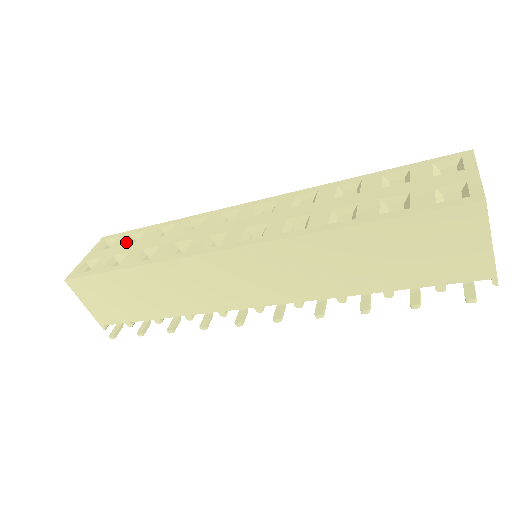
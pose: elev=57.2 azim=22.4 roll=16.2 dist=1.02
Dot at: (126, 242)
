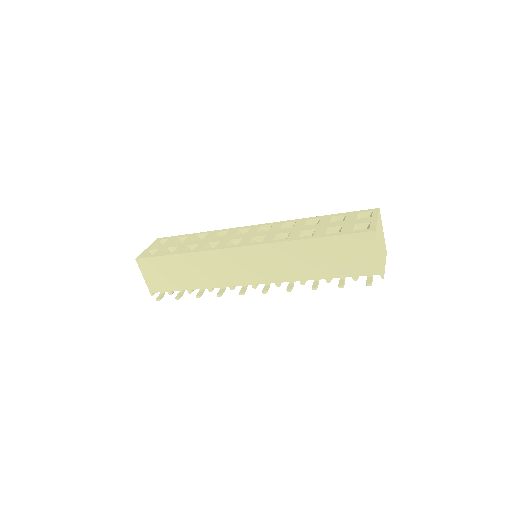
Dot at: (175, 241)
